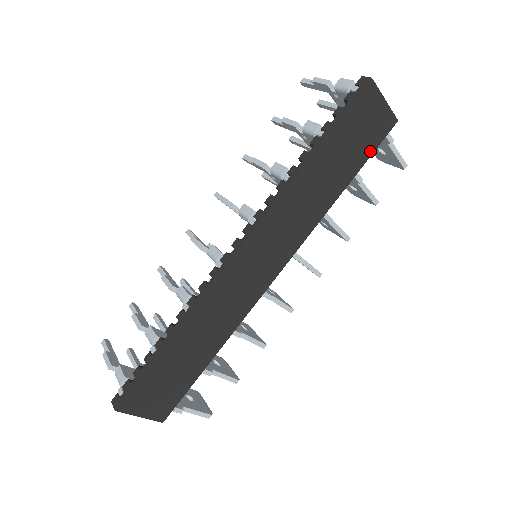
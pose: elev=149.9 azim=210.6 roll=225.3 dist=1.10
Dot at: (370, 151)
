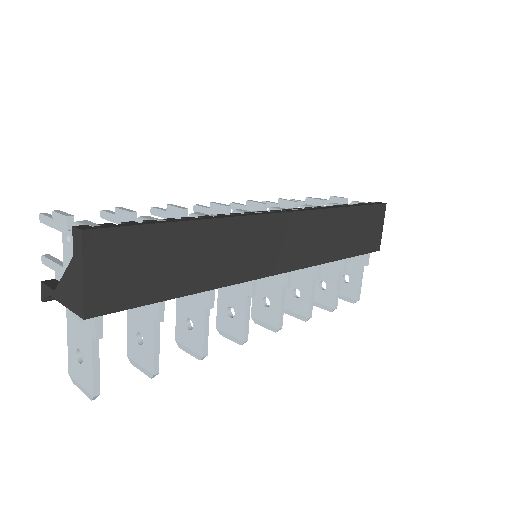
Dot at: (363, 251)
